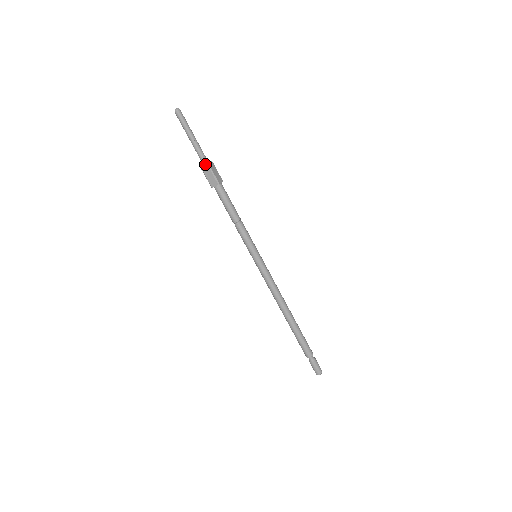
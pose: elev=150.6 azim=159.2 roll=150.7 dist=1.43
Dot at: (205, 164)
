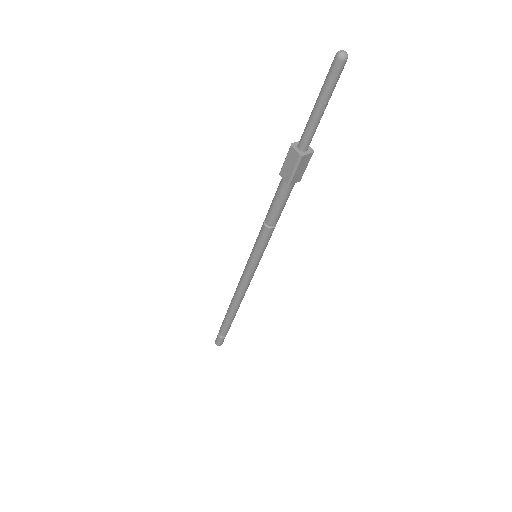
Dot at: (311, 153)
